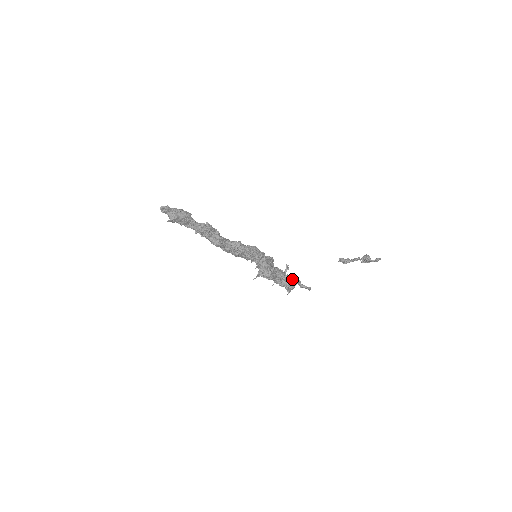
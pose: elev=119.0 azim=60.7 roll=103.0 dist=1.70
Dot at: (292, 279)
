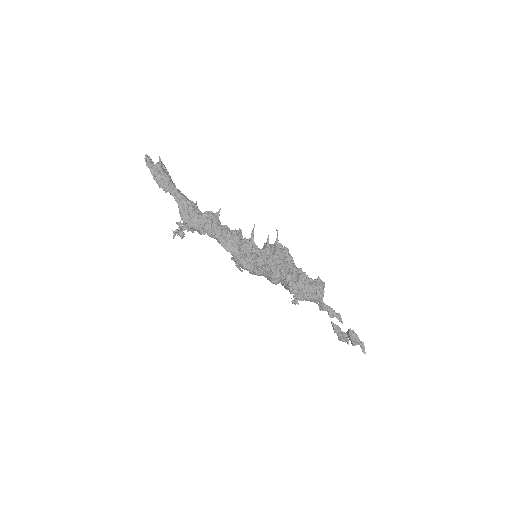
Dot at: occluded
